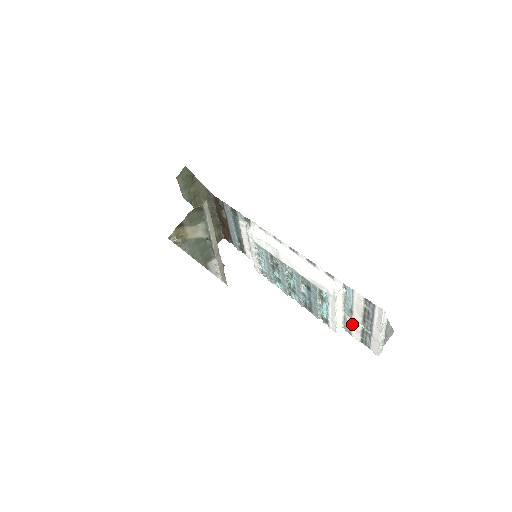
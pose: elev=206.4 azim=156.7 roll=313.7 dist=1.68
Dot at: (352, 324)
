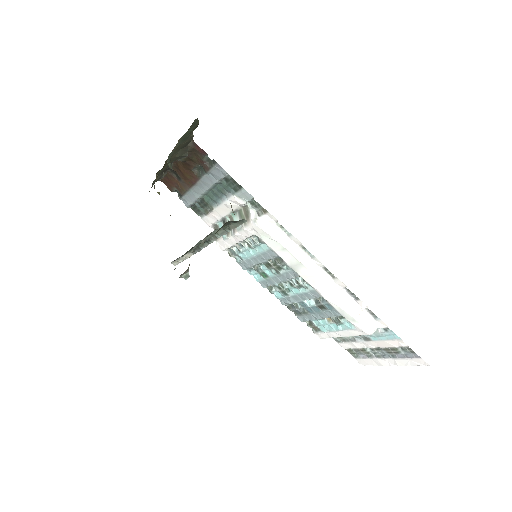
Dot at: (353, 342)
